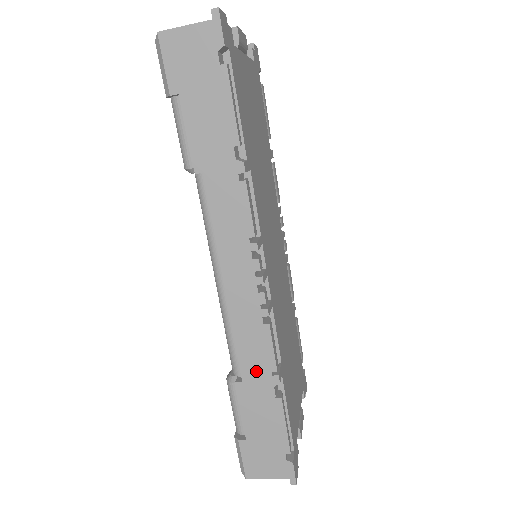
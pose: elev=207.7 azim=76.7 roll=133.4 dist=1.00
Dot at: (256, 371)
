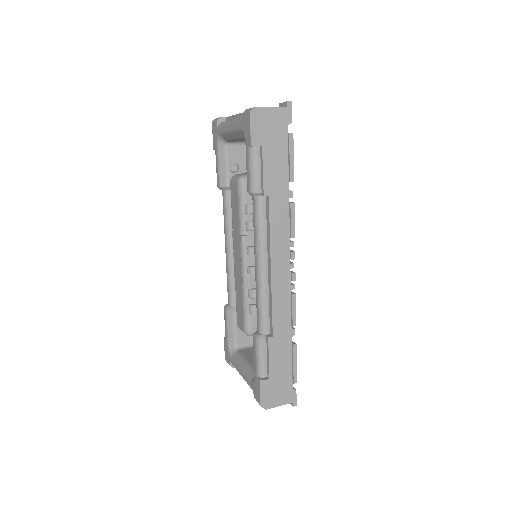
Dot at: (282, 328)
